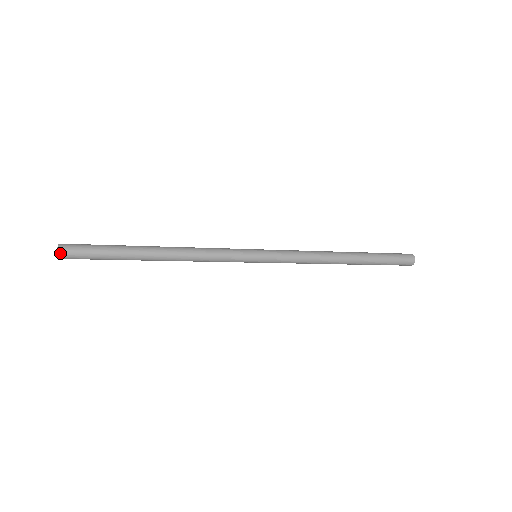
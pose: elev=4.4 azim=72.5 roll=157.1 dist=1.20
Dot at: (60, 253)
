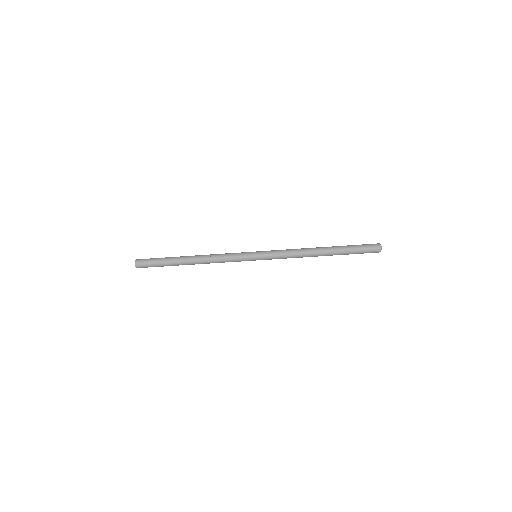
Dot at: (137, 260)
